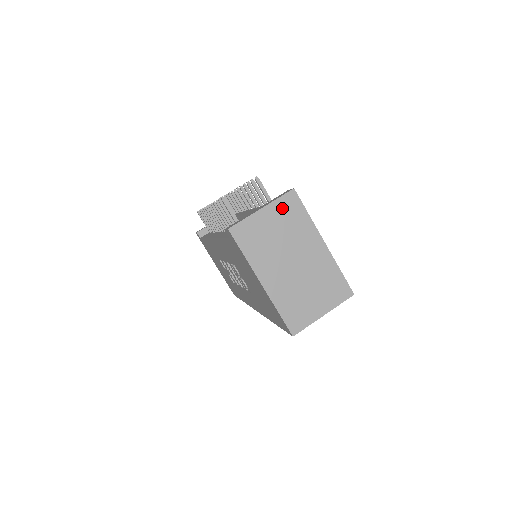
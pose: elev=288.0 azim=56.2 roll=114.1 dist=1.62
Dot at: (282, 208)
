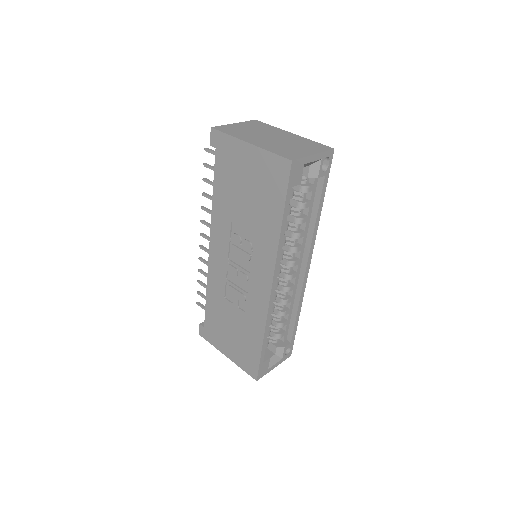
Dot at: (250, 124)
